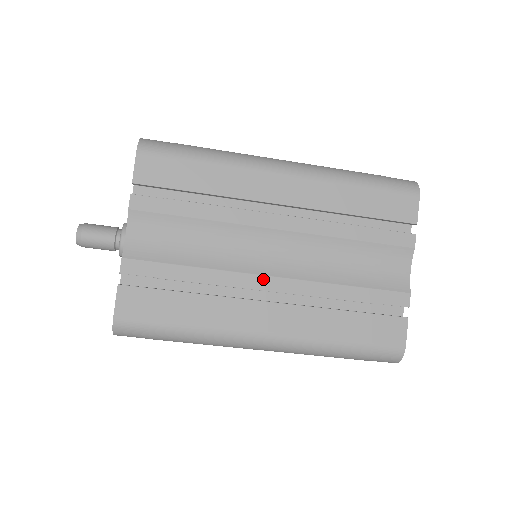
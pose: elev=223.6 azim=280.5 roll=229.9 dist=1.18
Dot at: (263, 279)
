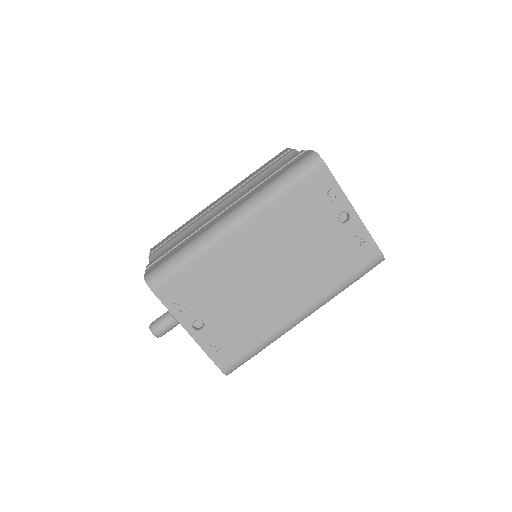
Dot at: (219, 212)
